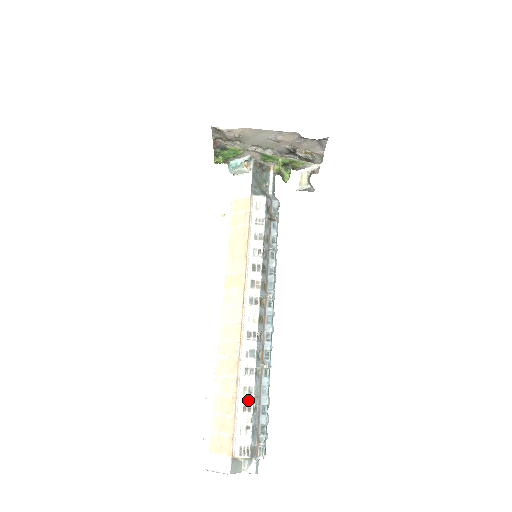
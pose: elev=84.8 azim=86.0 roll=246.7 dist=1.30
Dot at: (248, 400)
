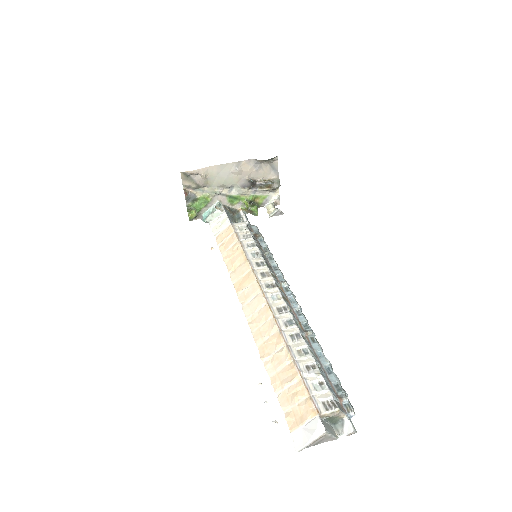
Dot at: (308, 359)
